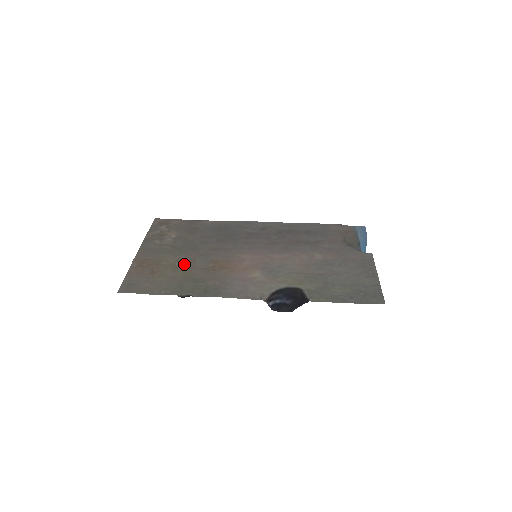
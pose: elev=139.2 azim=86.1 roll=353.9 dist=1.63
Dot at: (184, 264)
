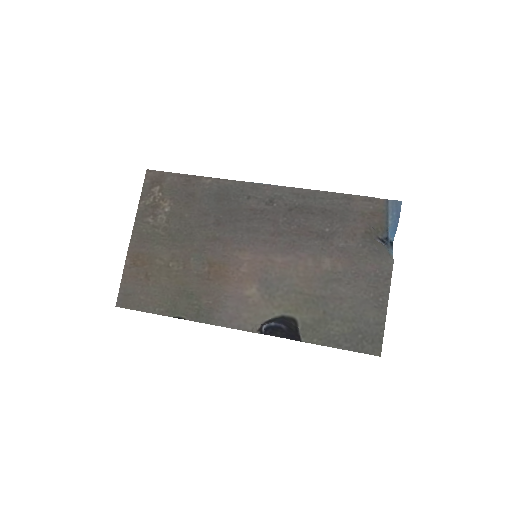
Dot at: (178, 266)
